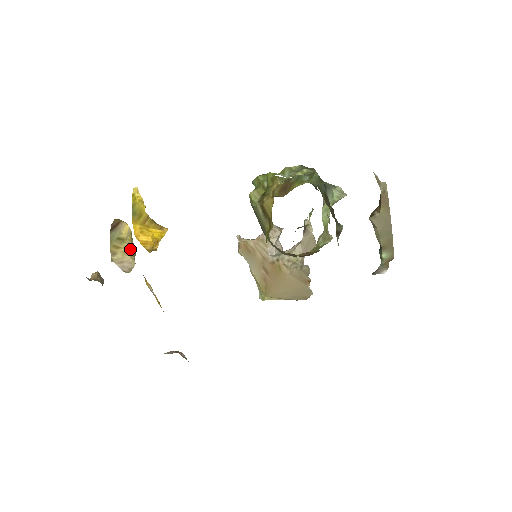
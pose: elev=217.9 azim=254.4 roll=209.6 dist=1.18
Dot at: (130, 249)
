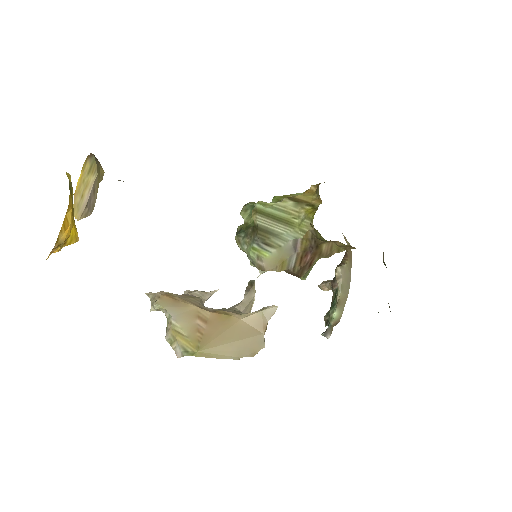
Dot at: occluded
